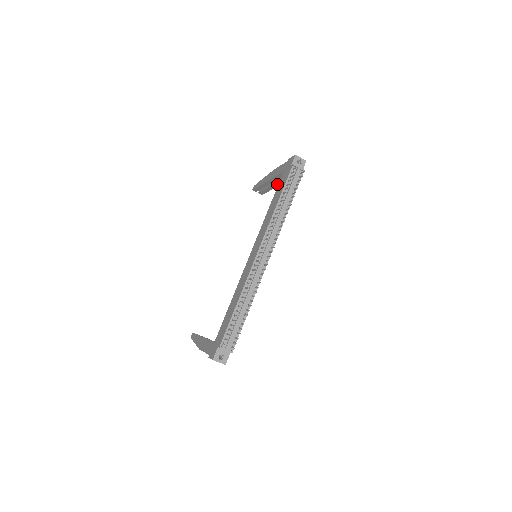
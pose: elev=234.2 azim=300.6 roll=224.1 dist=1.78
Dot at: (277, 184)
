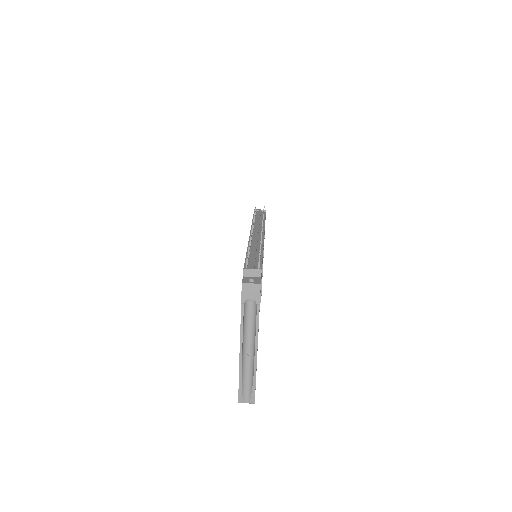
Dot at: occluded
